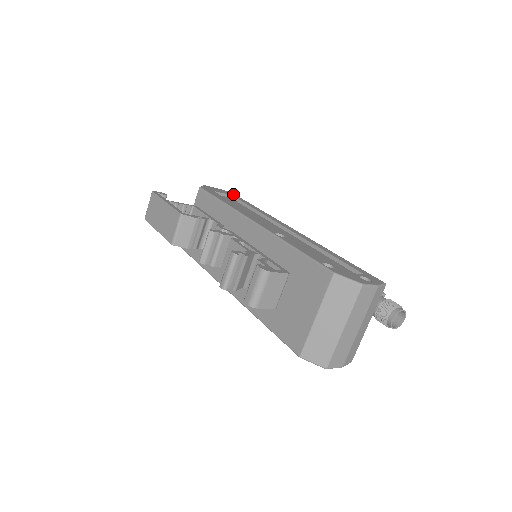
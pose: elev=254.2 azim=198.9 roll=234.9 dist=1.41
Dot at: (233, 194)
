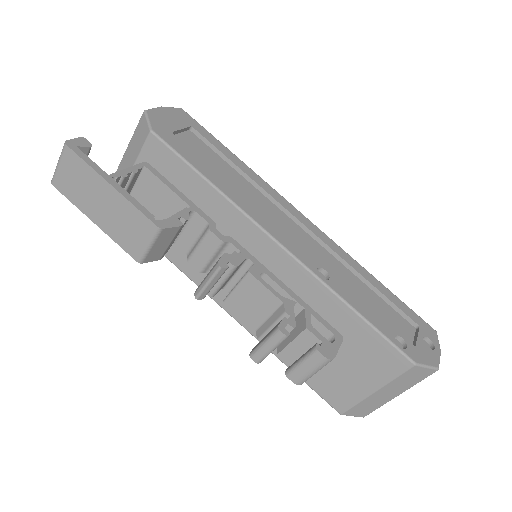
Dot at: (190, 118)
